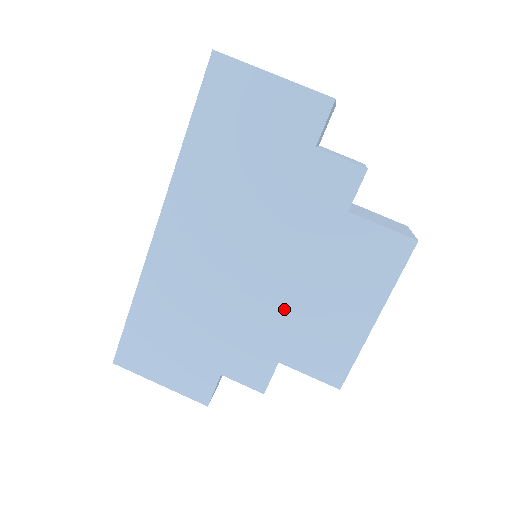
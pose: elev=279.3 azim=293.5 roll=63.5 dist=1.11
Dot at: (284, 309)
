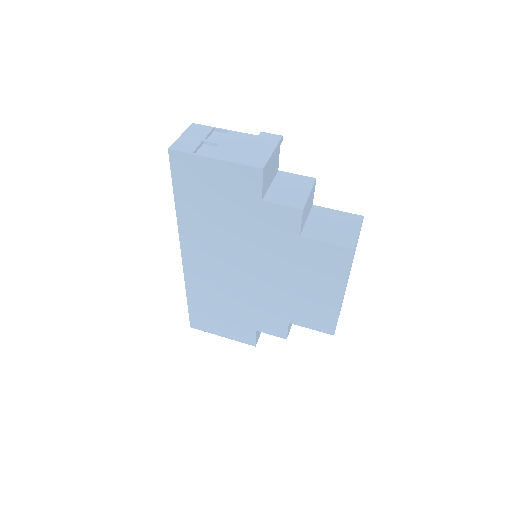
Dot at: (280, 295)
